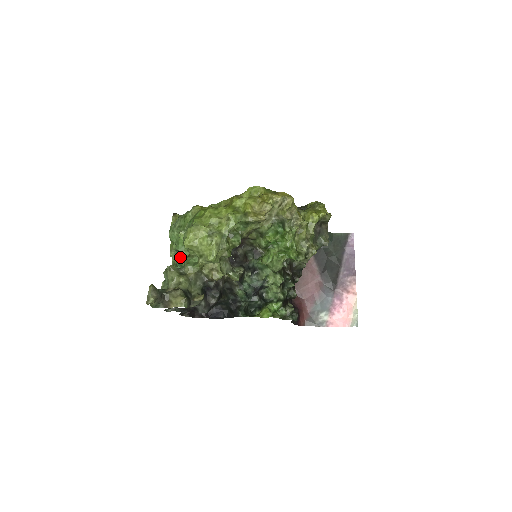
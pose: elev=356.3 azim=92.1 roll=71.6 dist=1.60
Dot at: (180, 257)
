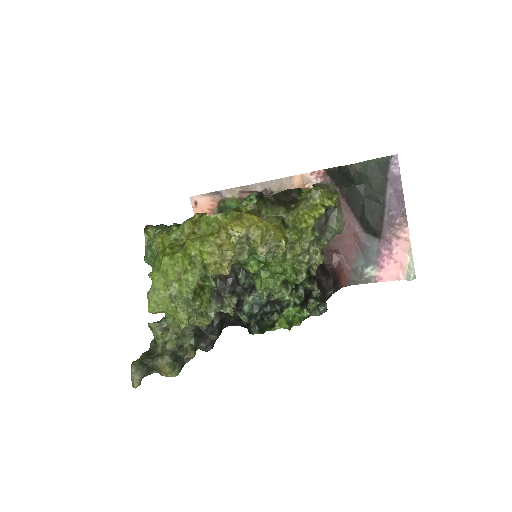
Dot at: occluded
